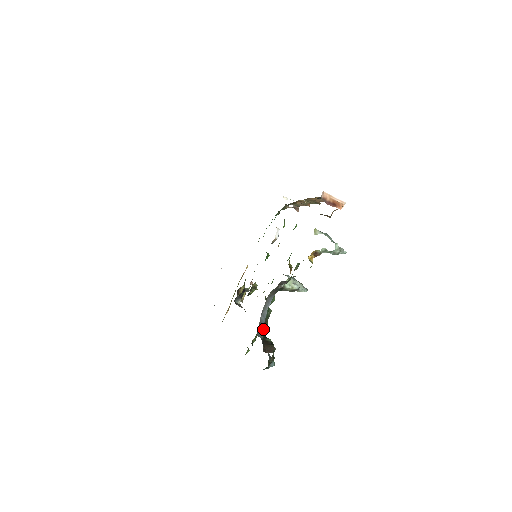
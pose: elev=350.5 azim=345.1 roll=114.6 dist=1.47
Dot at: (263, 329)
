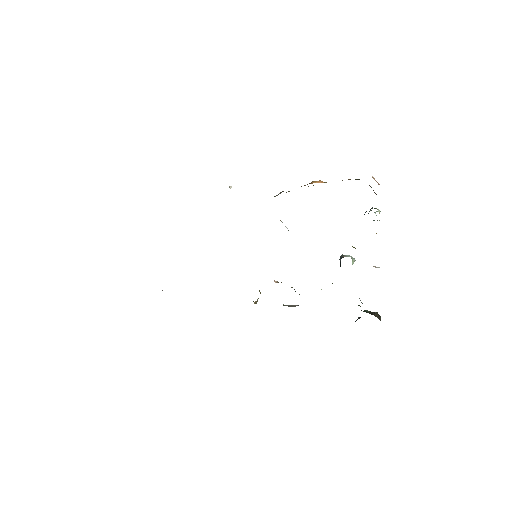
Dot at: occluded
